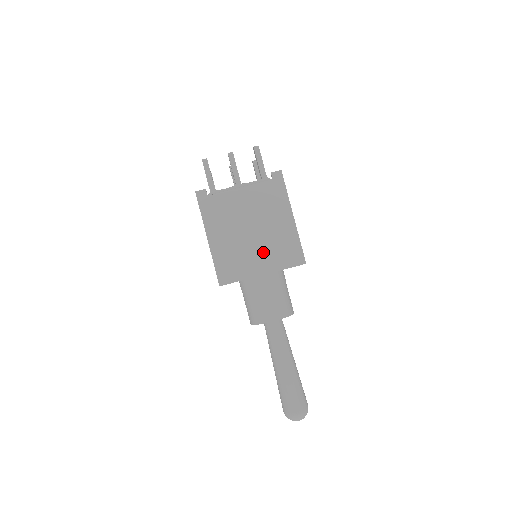
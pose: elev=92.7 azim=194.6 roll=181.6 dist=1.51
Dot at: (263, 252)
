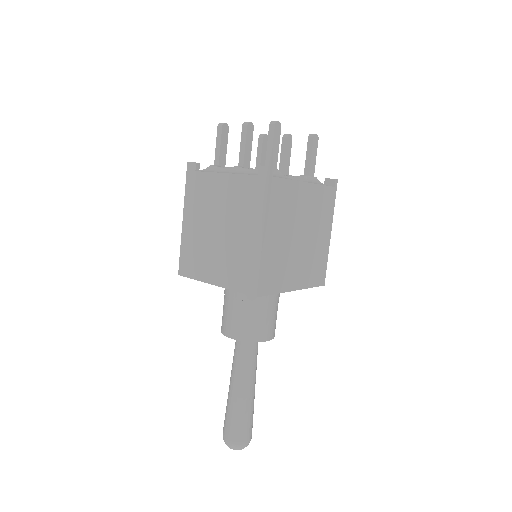
Dot at: (222, 260)
